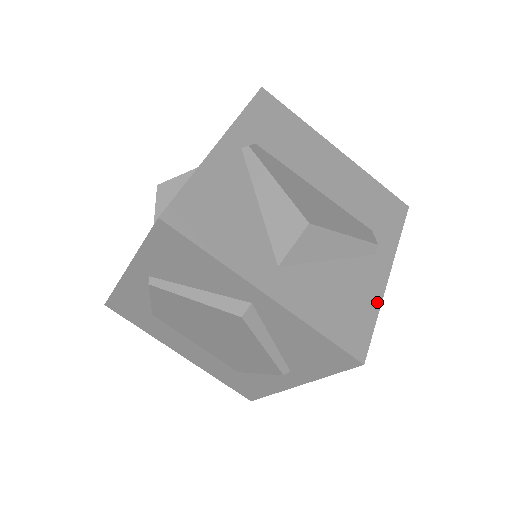
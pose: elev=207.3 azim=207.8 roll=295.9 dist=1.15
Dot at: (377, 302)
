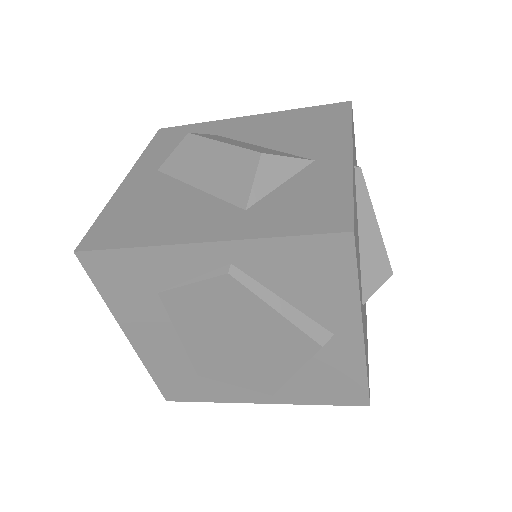
Dot at: occluded
